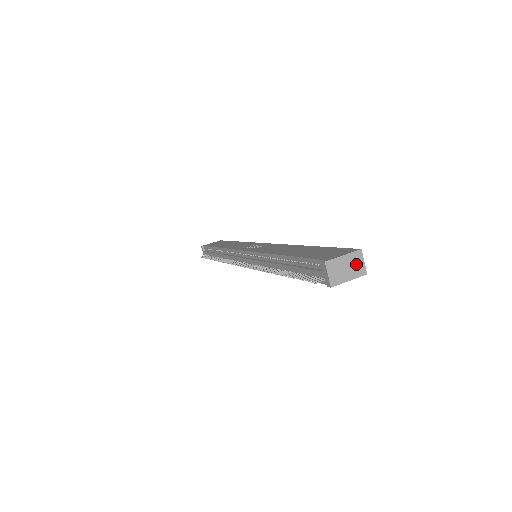
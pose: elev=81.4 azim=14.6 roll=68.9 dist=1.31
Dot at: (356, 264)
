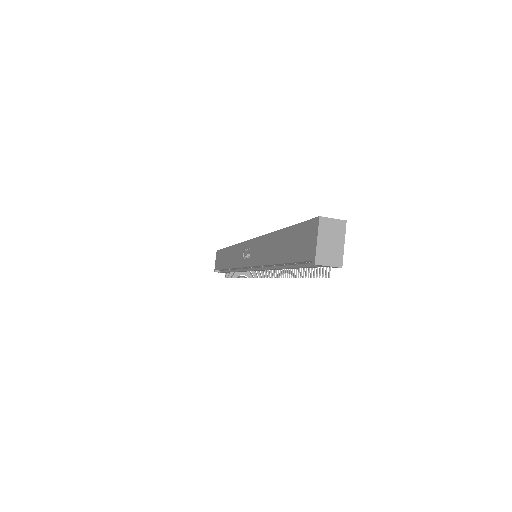
Dot at: (331, 229)
